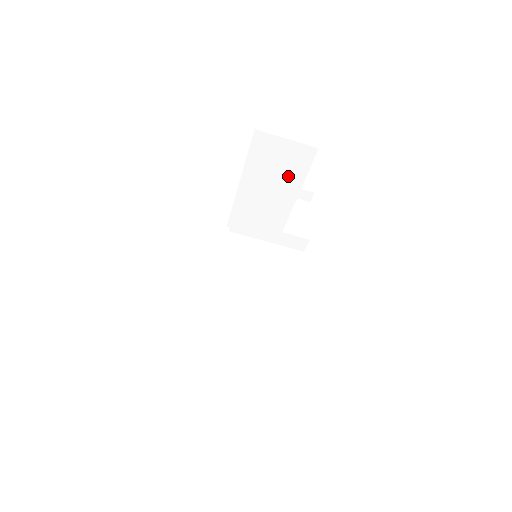
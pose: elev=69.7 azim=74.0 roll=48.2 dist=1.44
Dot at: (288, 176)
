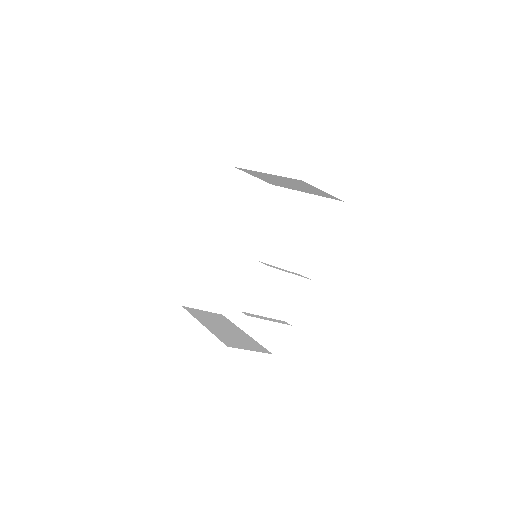
Dot at: (308, 190)
